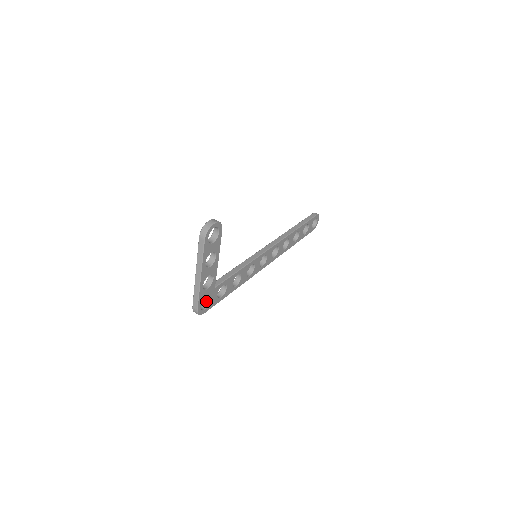
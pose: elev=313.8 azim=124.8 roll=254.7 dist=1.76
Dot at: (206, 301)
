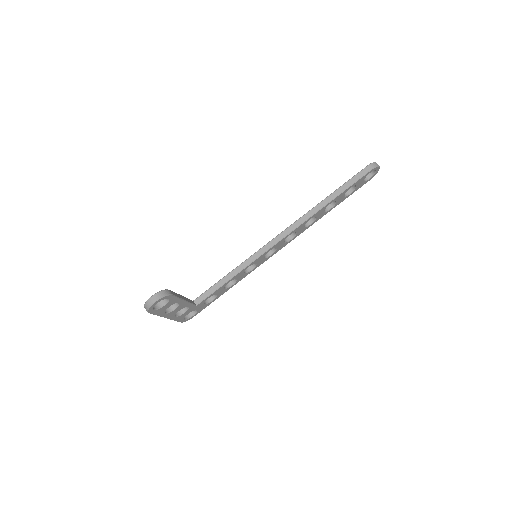
Dot at: occluded
